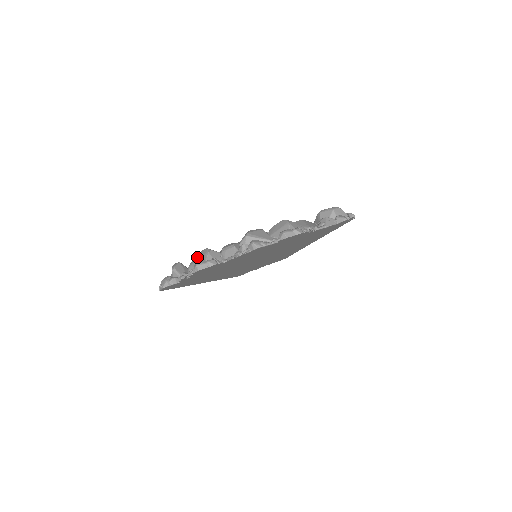
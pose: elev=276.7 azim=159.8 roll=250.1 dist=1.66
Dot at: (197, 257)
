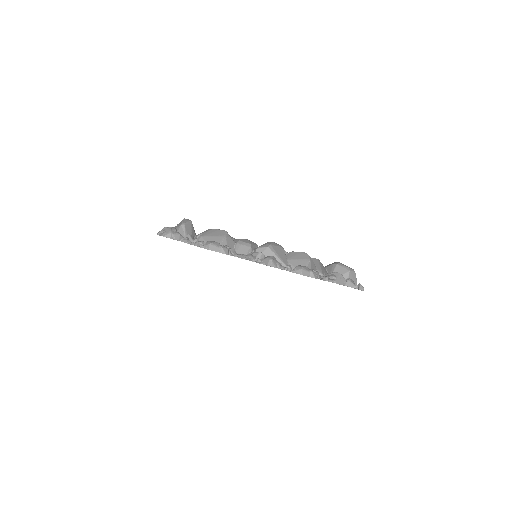
Dot at: (213, 233)
